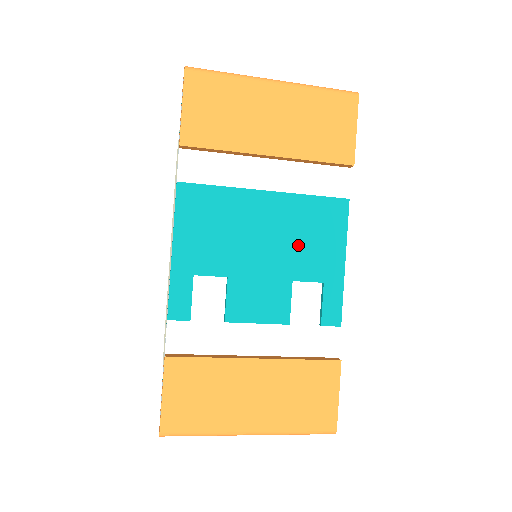
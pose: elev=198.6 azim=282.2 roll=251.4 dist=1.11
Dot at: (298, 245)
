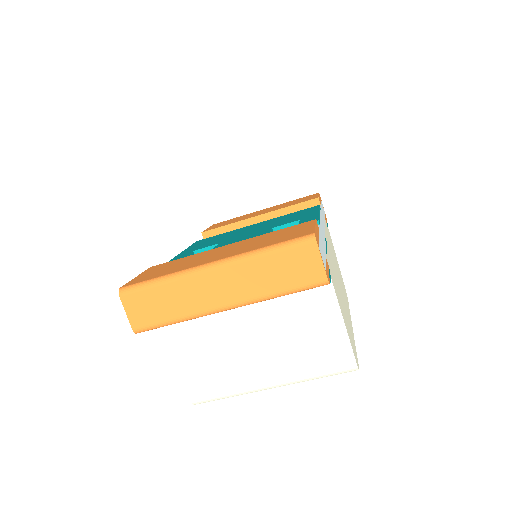
Dot at: (278, 222)
